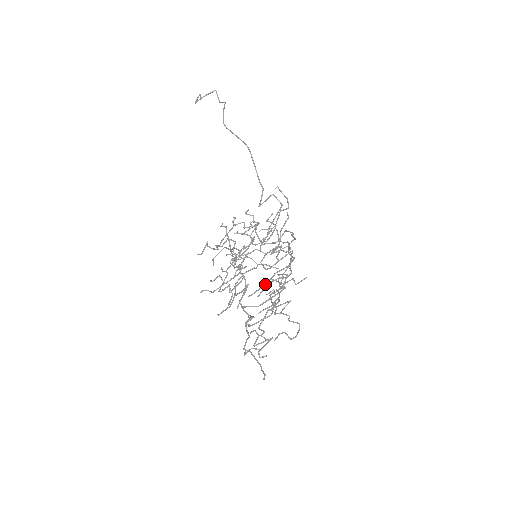
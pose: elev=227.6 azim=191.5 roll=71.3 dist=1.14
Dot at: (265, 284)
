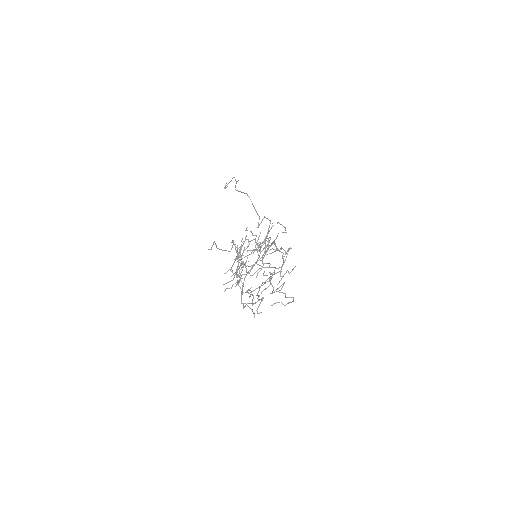
Dot at: occluded
